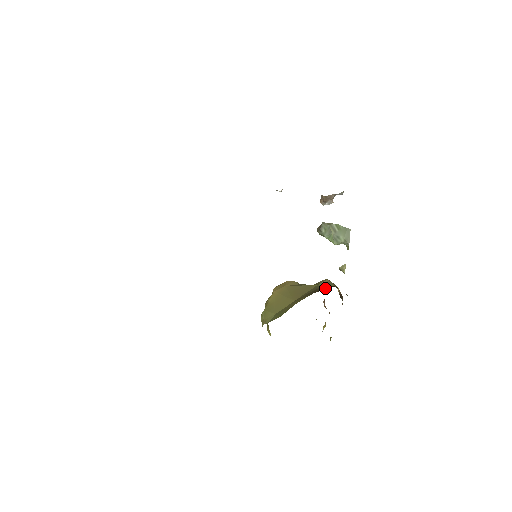
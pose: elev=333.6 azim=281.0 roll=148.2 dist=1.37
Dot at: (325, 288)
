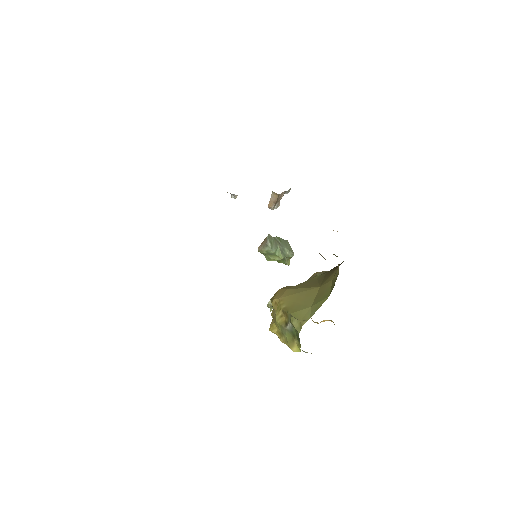
Dot at: occluded
